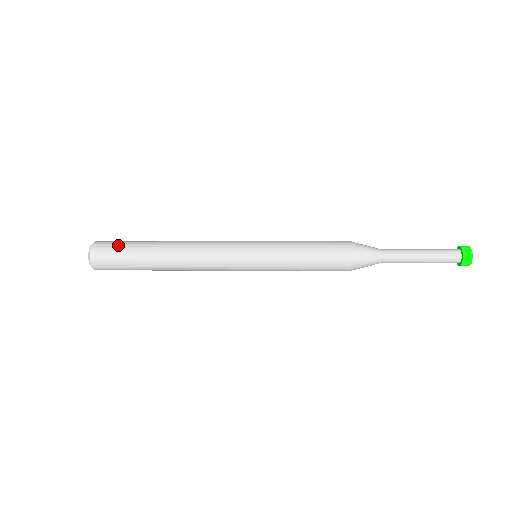
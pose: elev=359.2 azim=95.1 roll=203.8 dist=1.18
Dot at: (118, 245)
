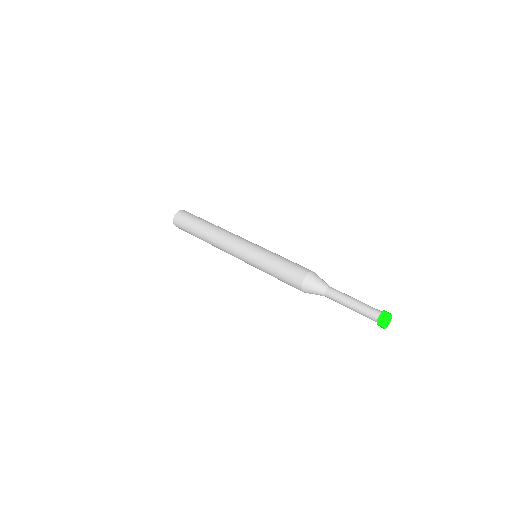
Dot at: (186, 221)
